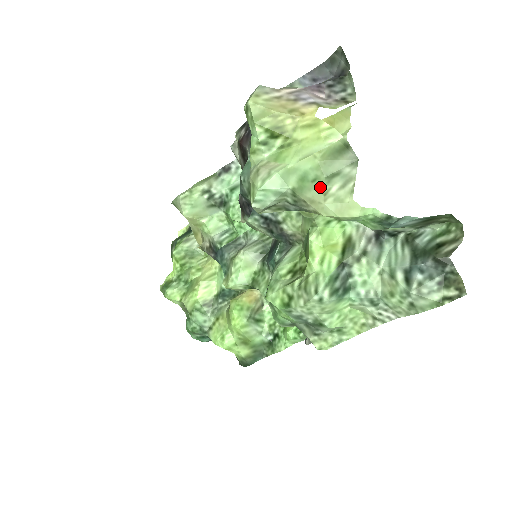
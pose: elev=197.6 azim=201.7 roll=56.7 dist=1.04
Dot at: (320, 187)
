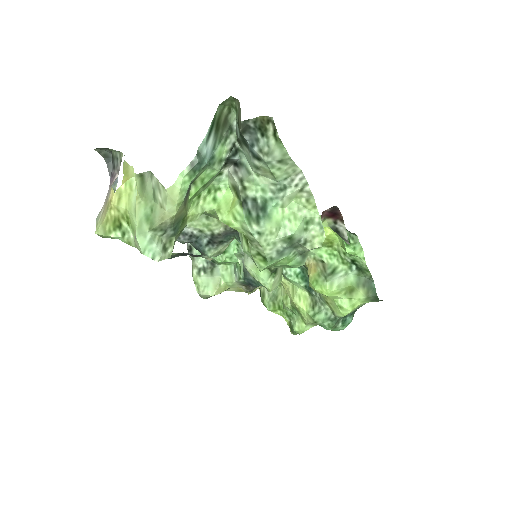
Dot at: (157, 208)
